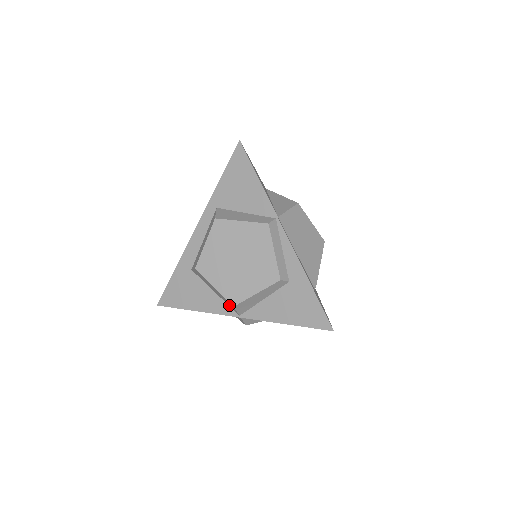
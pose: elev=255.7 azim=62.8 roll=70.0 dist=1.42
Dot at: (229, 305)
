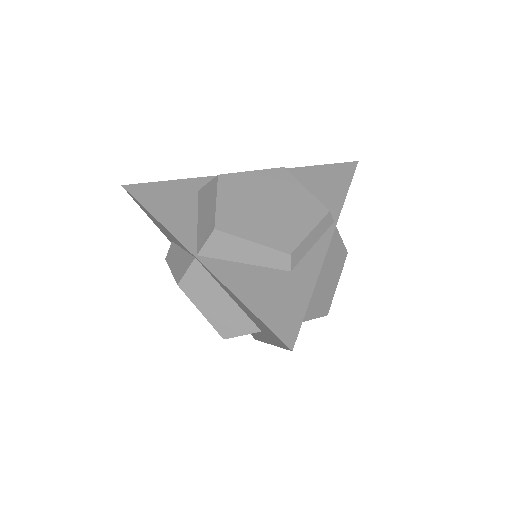
Dot at: (201, 237)
